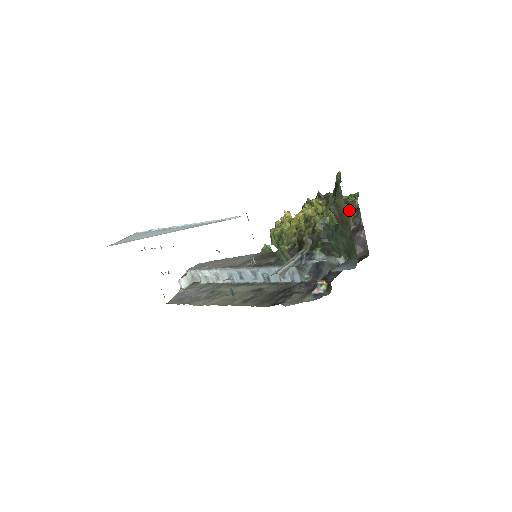
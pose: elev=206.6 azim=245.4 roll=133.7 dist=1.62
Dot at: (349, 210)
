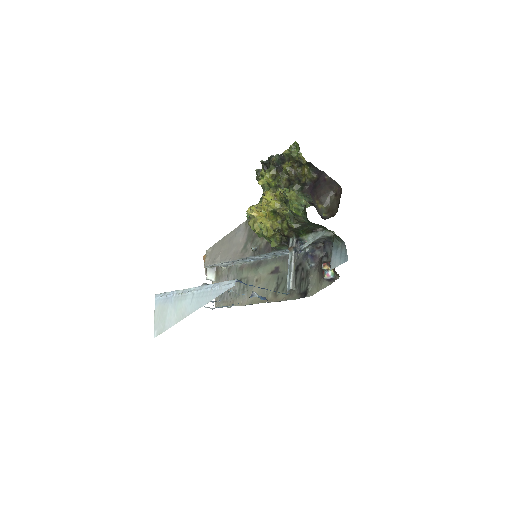
Dot at: (299, 164)
